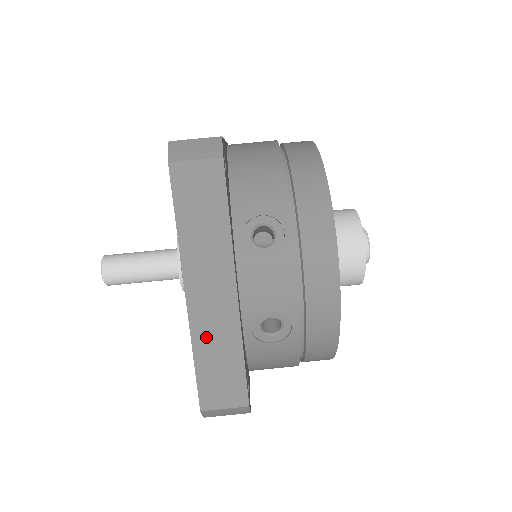
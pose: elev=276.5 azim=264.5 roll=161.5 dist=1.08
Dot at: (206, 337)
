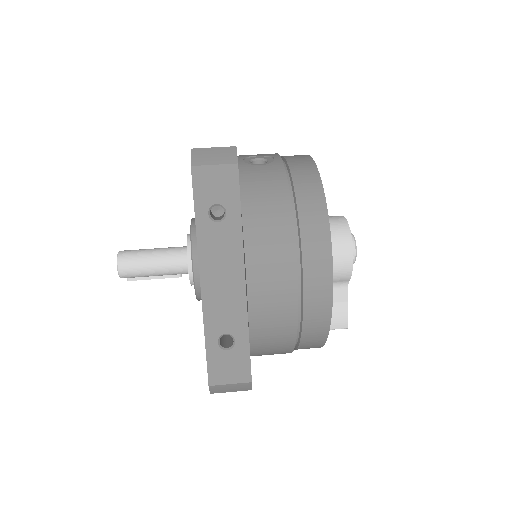
Dot at: occluded
